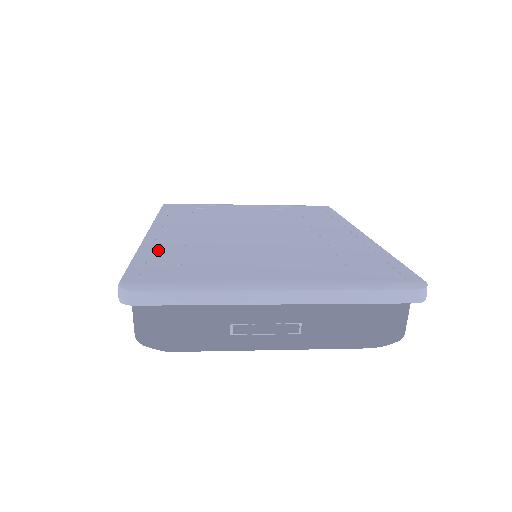
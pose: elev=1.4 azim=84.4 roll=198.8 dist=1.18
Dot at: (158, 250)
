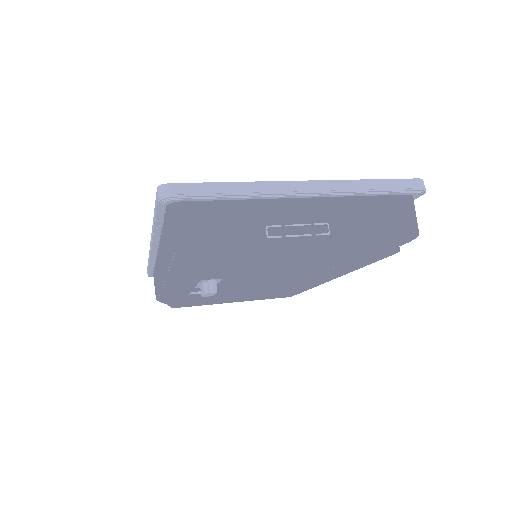
Dot at: occluded
